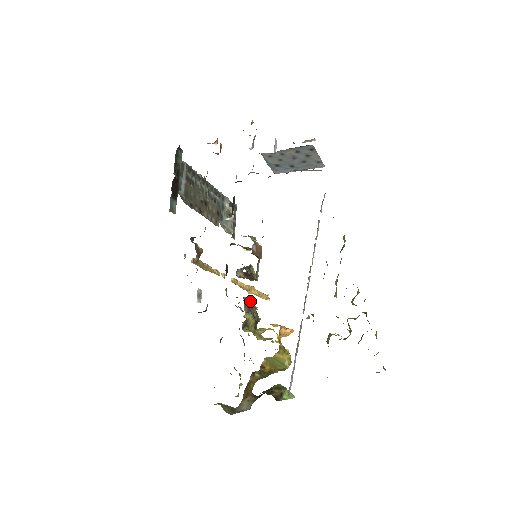
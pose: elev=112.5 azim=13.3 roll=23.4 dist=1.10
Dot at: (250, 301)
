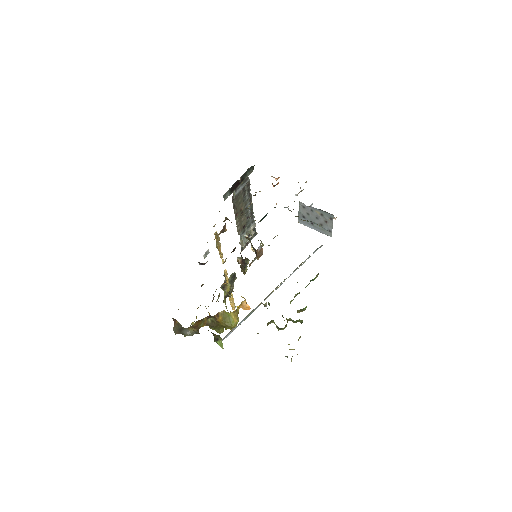
Dot at: (235, 277)
